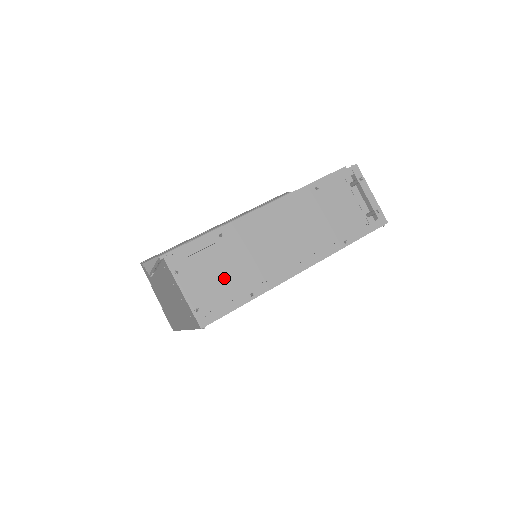
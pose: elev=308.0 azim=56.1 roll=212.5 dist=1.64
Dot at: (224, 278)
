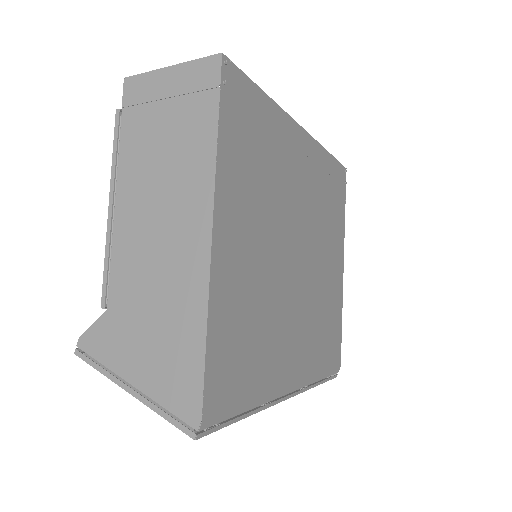
Dot at: occluded
